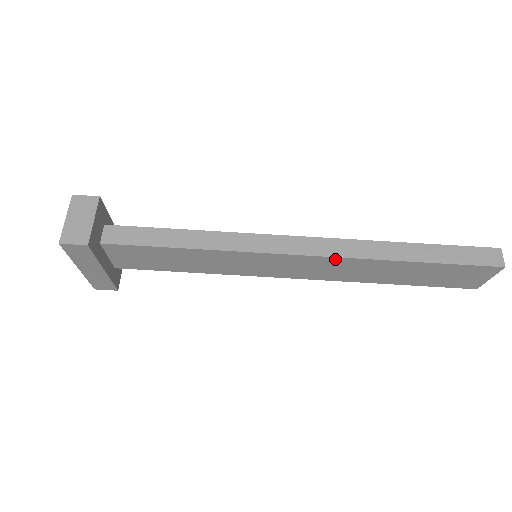
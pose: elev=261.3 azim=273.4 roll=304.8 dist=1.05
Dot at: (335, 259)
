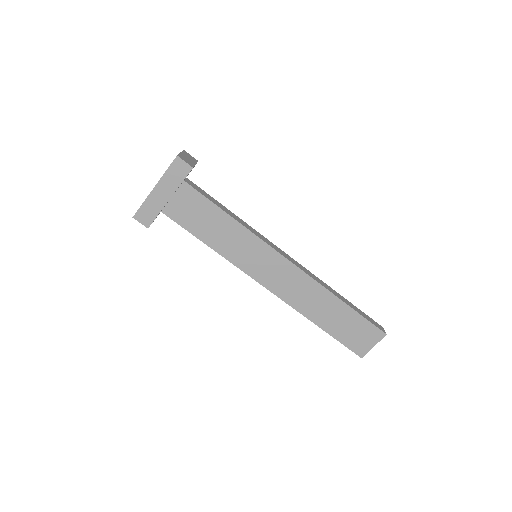
Dot at: (306, 277)
